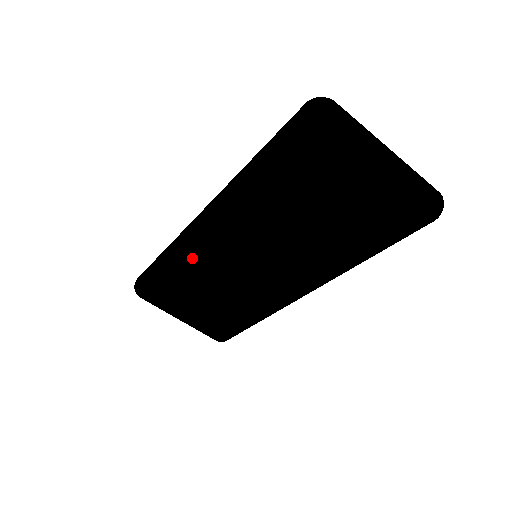
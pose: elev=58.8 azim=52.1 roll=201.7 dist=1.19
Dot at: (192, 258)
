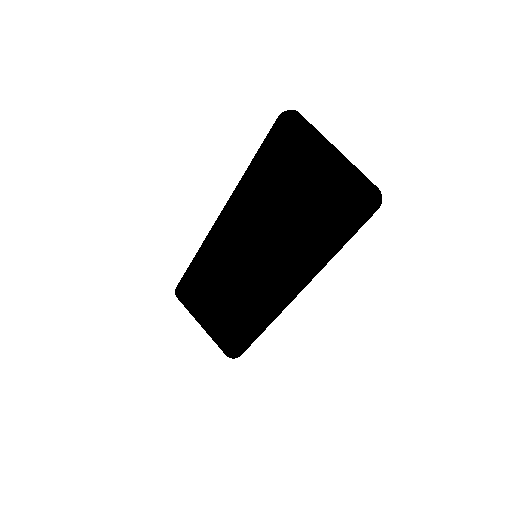
Dot at: (211, 252)
